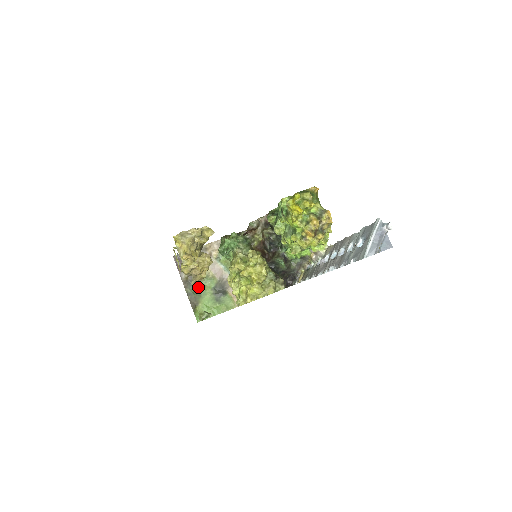
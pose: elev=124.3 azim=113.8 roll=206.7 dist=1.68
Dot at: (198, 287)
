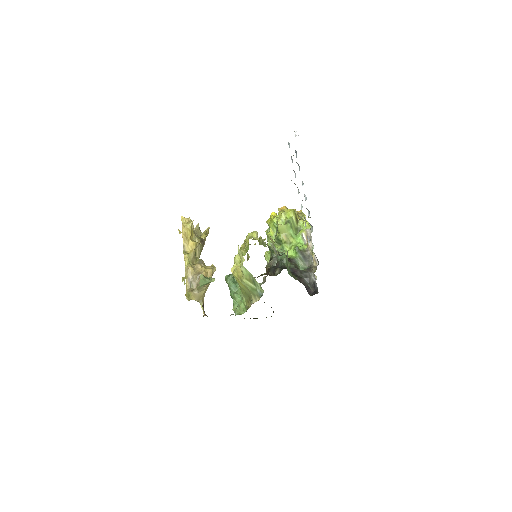
Dot at: occluded
